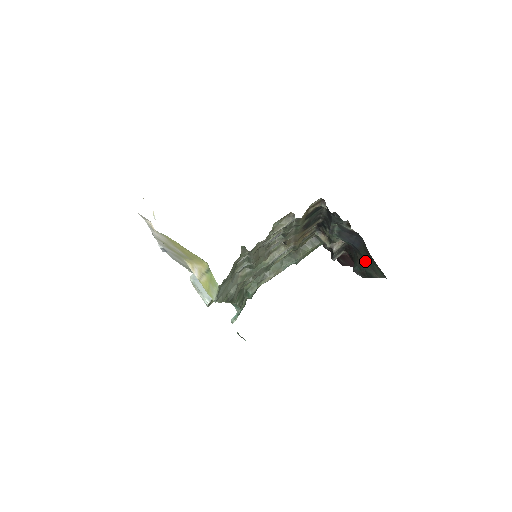
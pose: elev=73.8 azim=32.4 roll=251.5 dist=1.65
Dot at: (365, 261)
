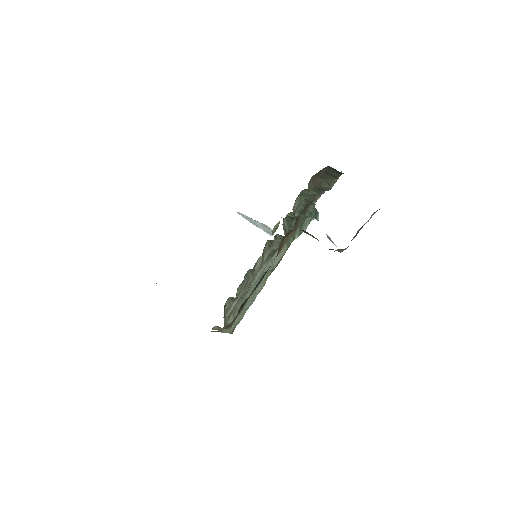
Dot at: occluded
